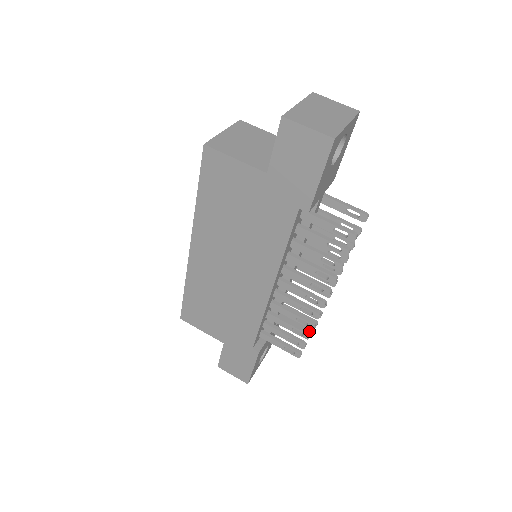
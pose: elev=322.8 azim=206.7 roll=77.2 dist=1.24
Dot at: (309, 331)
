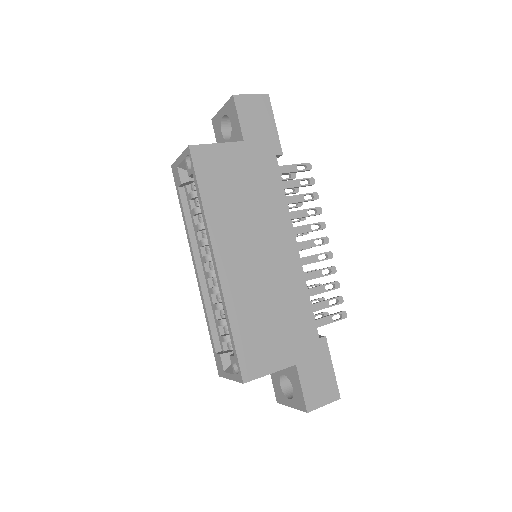
Dot at: (334, 281)
